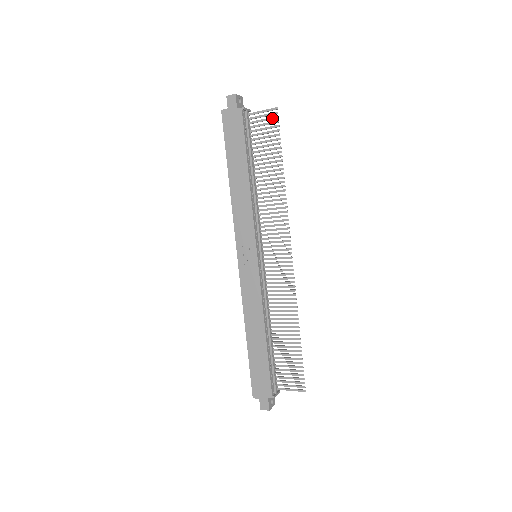
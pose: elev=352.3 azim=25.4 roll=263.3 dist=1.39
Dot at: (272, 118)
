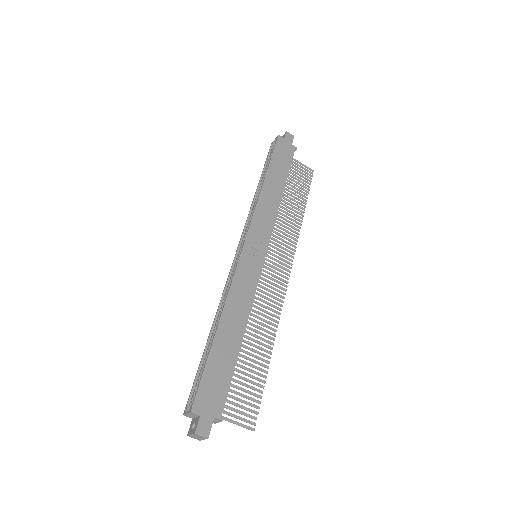
Dot at: (308, 173)
